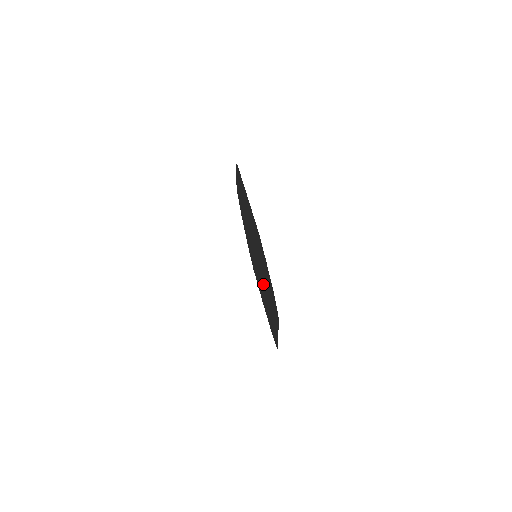
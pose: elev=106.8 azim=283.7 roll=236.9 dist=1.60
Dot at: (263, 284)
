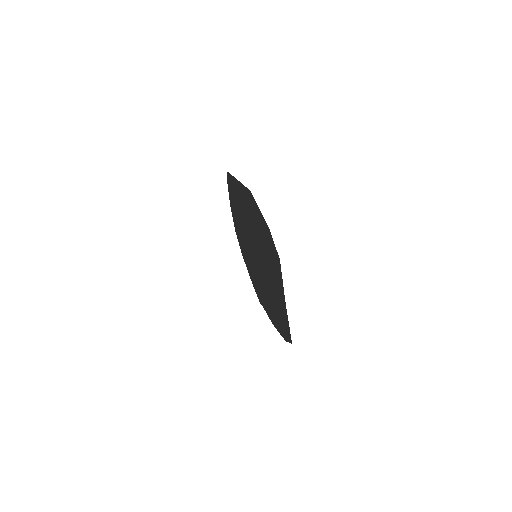
Dot at: (266, 275)
